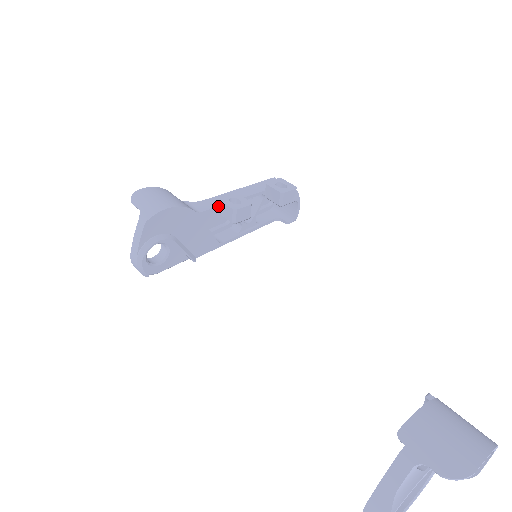
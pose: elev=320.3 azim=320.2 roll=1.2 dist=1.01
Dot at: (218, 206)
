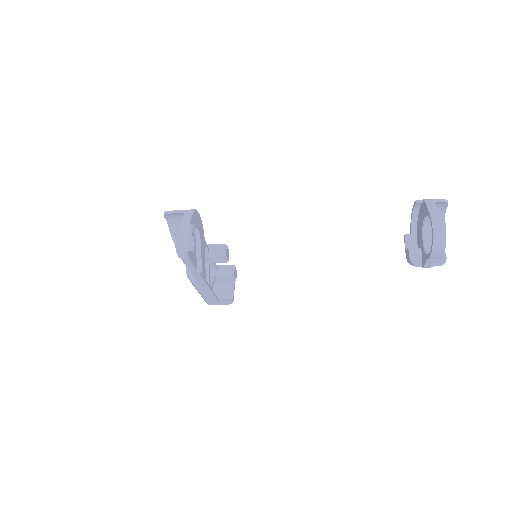
Dot at: (208, 248)
